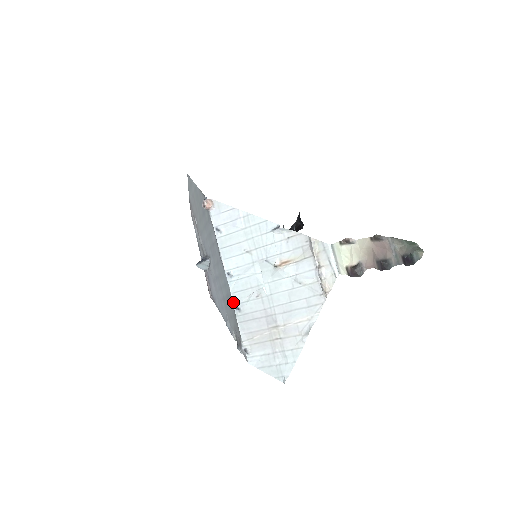
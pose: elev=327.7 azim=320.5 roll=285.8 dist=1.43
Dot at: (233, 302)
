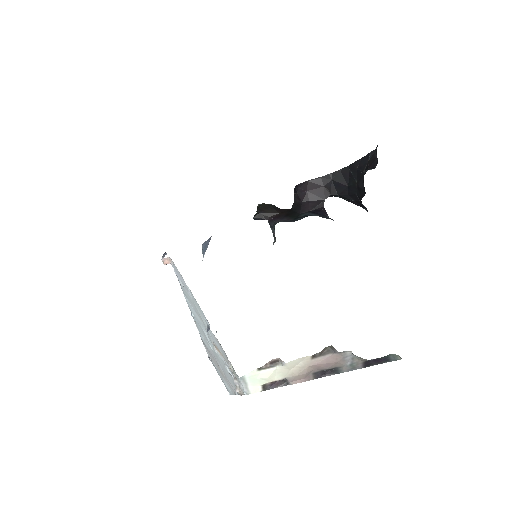
Dot at: (198, 330)
